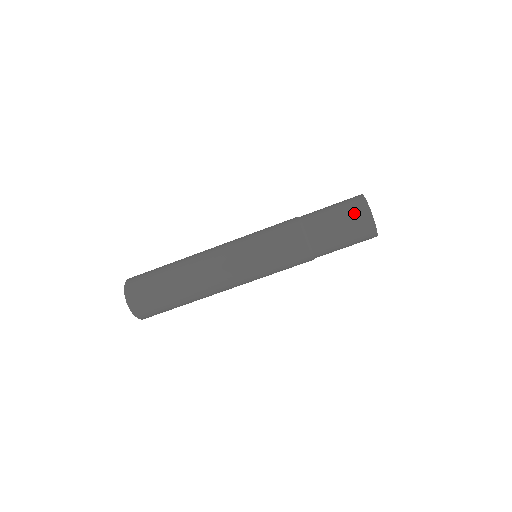
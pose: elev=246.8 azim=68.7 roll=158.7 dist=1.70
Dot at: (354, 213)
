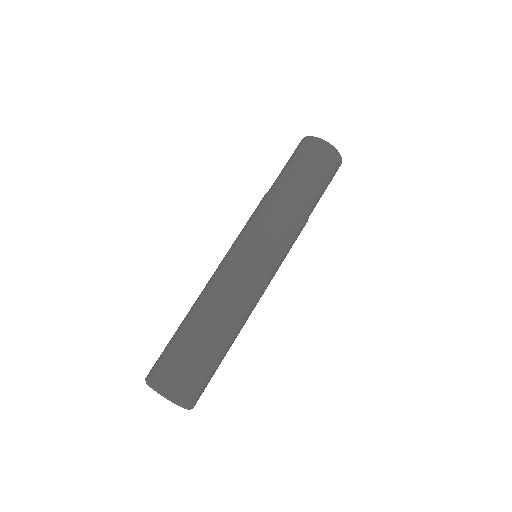
Dot at: (299, 149)
